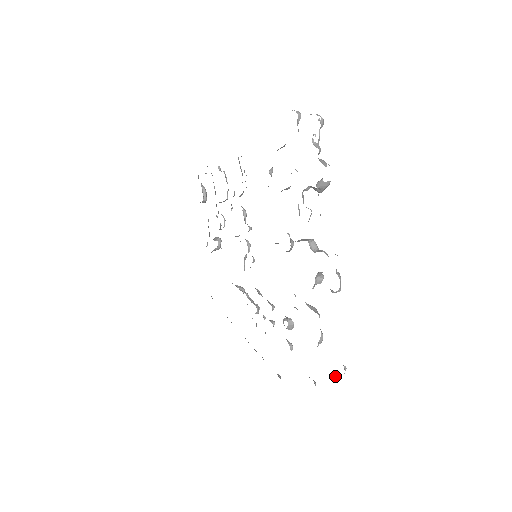
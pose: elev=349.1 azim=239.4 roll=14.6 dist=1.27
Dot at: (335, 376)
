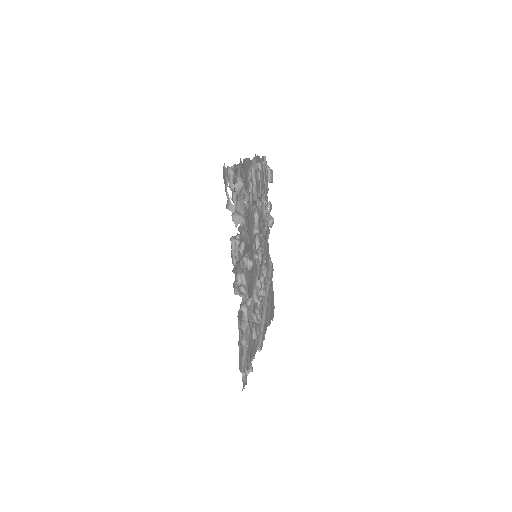
Dot at: occluded
